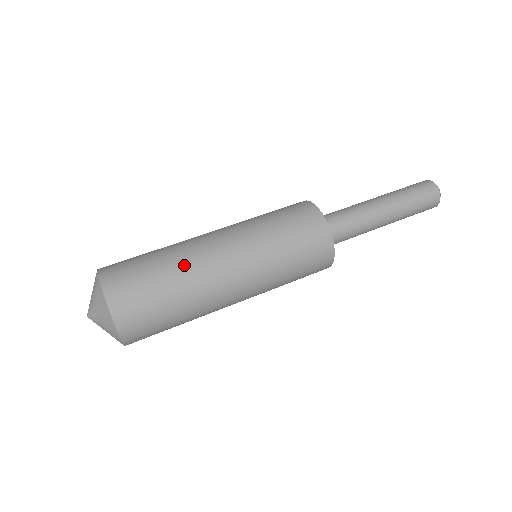
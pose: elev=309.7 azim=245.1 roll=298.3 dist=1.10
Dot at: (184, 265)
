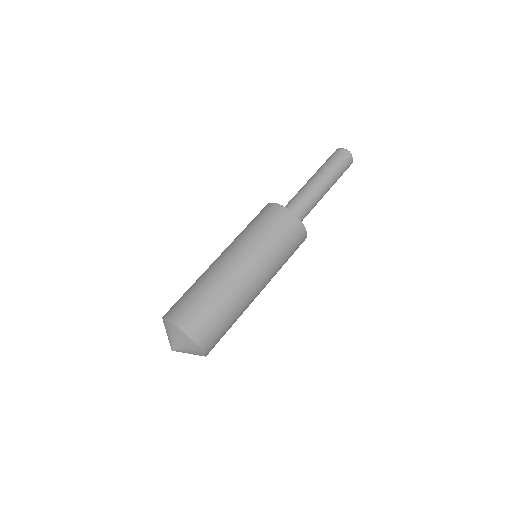
Dot at: (232, 298)
